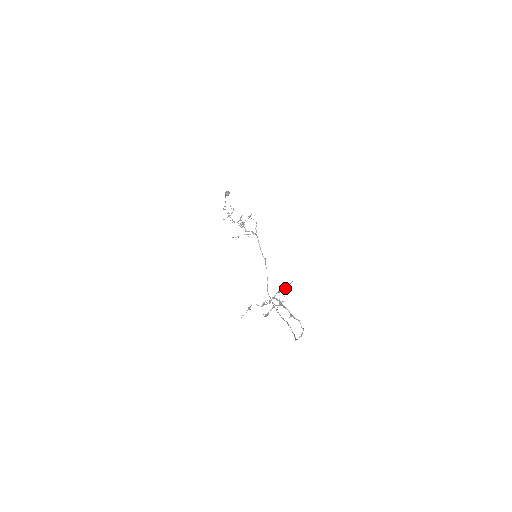
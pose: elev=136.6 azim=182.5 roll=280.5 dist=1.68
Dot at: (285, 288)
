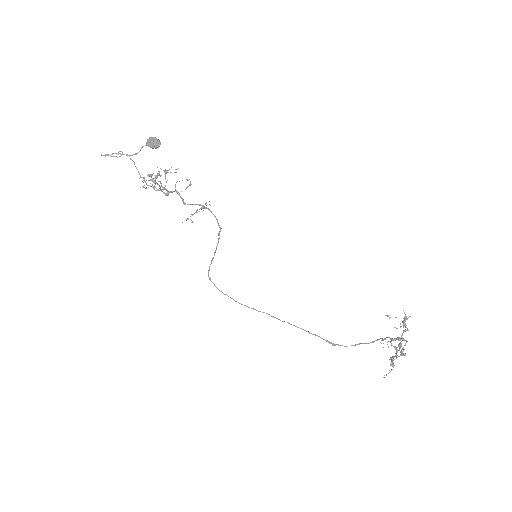
Dot at: occluded
